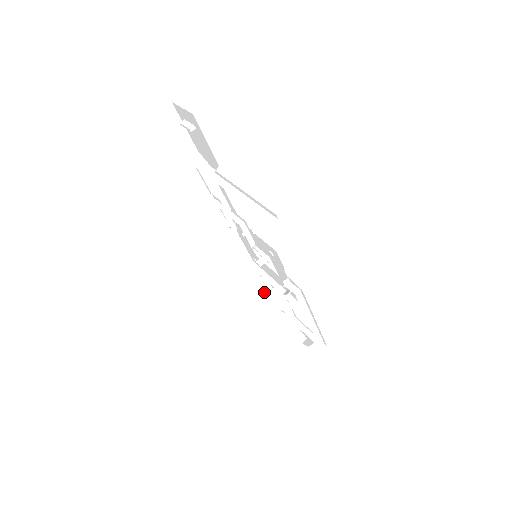
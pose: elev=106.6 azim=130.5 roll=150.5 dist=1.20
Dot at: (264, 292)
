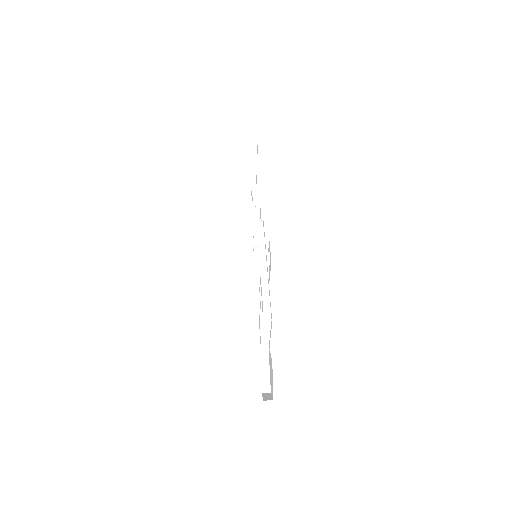
Dot at: occluded
